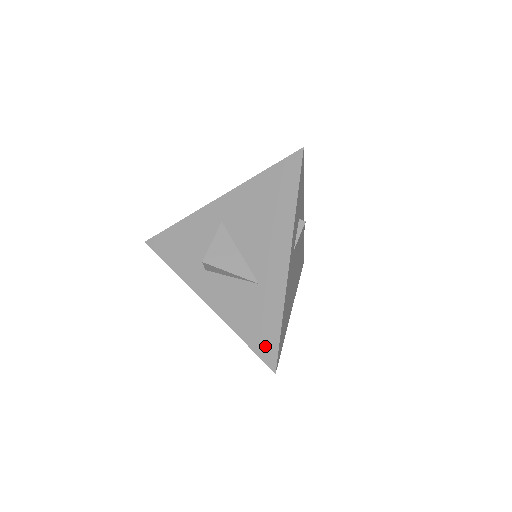
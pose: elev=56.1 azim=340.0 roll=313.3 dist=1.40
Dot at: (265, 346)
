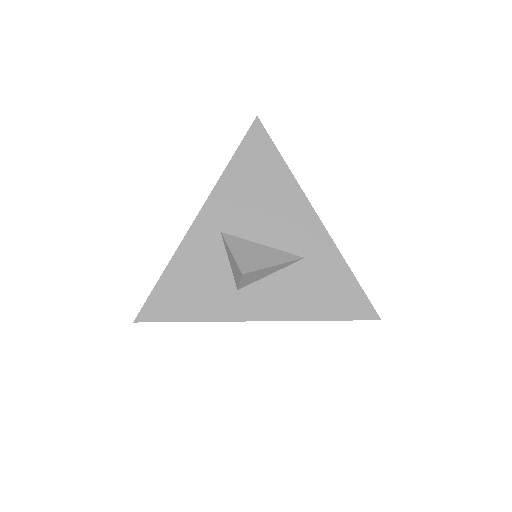
Dot at: (354, 306)
